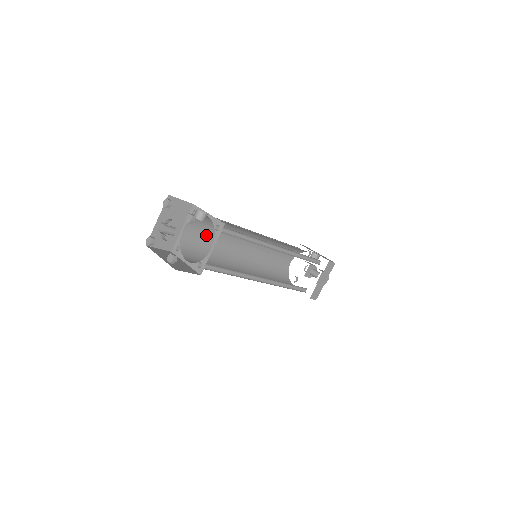
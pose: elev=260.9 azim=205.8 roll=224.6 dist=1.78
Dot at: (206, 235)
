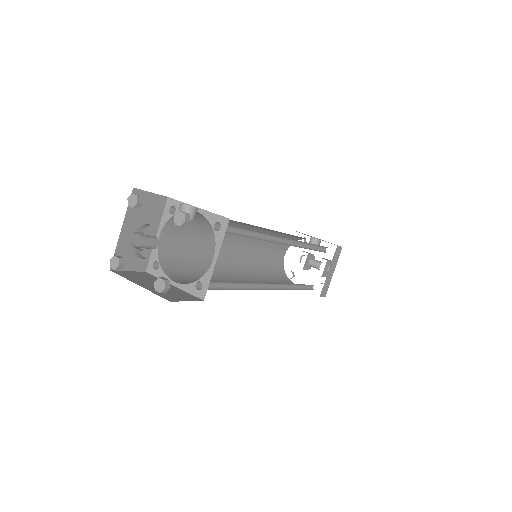
Dot at: (189, 239)
